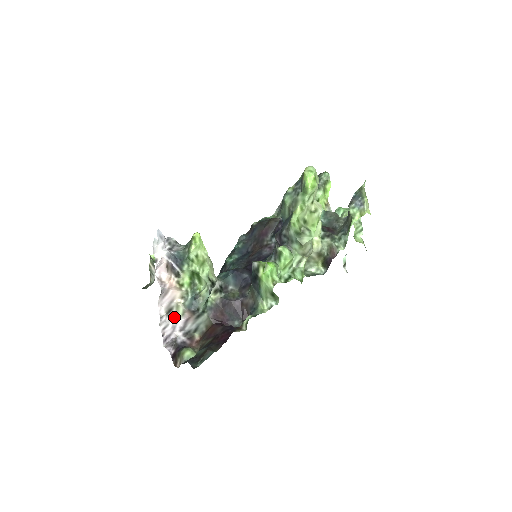
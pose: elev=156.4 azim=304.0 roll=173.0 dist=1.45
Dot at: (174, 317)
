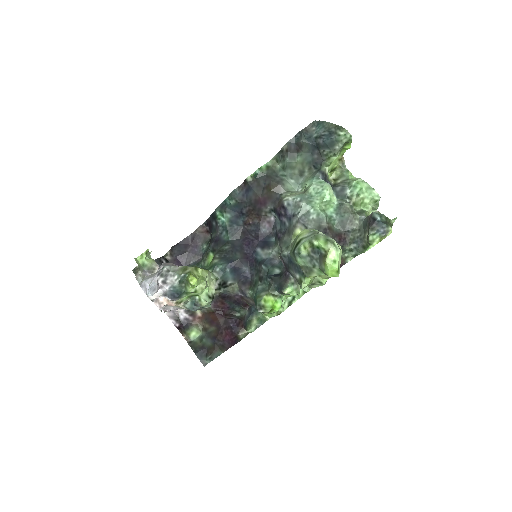
Dot at: (174, 307)
